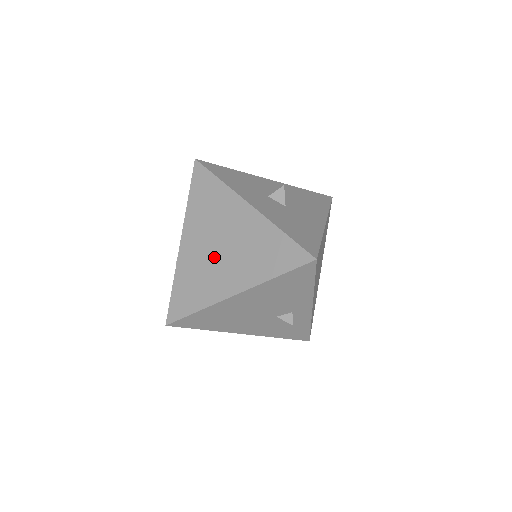
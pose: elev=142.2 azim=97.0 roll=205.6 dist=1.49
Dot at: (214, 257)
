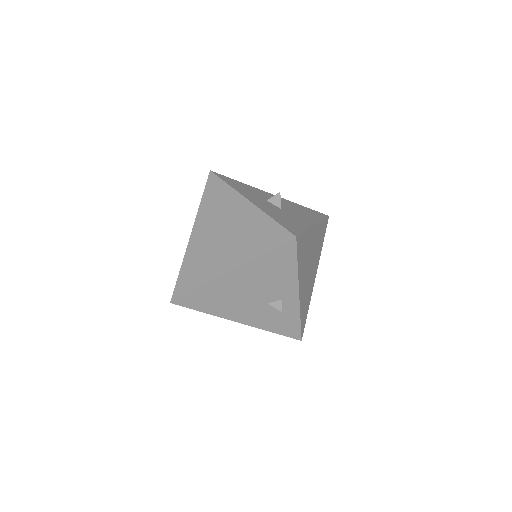
Dot at: (216, 243)
